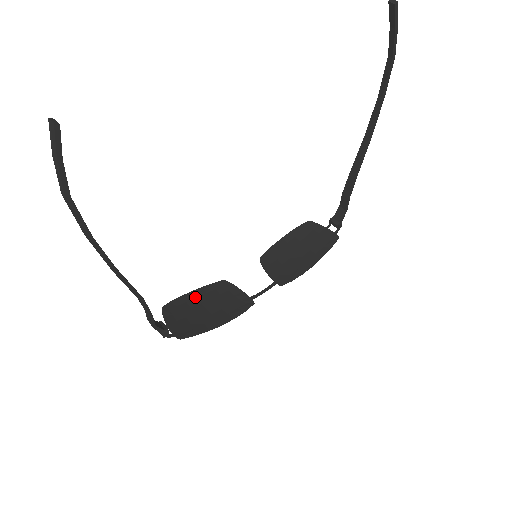
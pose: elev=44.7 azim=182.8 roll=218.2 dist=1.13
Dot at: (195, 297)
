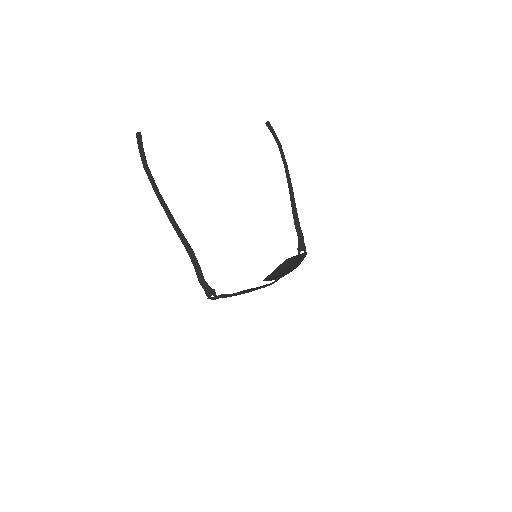
Dot at: occluded
